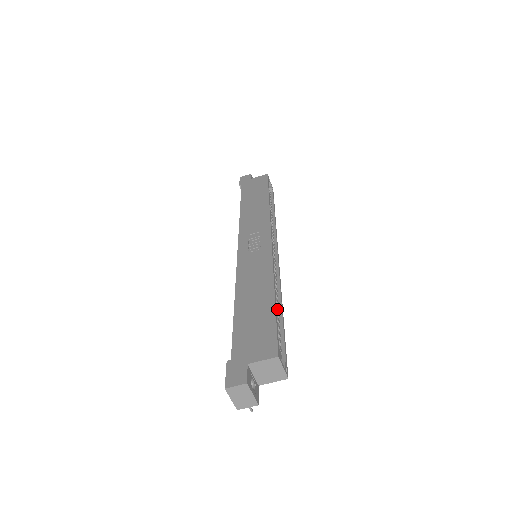
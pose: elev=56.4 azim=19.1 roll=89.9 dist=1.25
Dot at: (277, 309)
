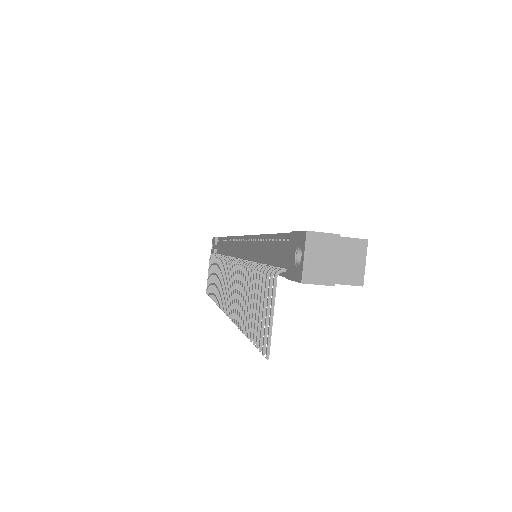
Dot at: occluded
